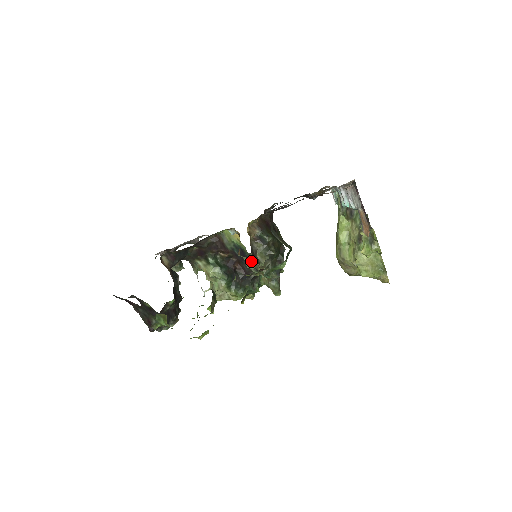
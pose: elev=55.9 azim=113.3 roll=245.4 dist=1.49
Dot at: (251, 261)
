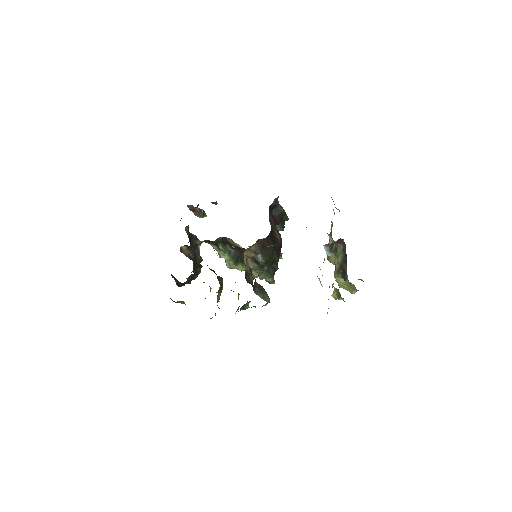
Dot at: occluded
